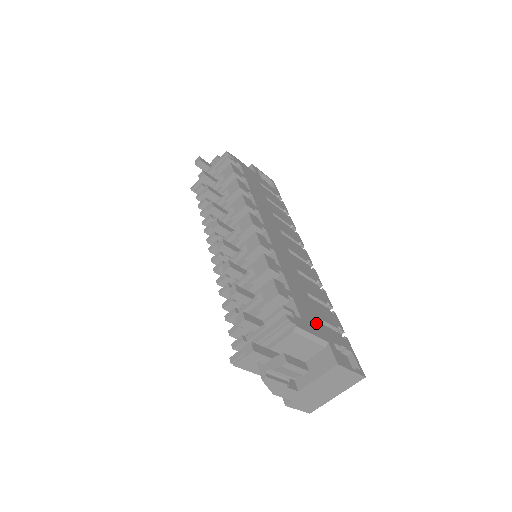
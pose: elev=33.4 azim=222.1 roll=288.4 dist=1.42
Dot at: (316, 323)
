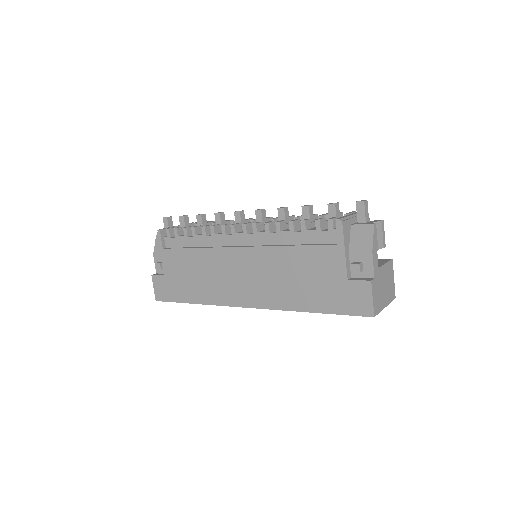
Dot at: occluded
